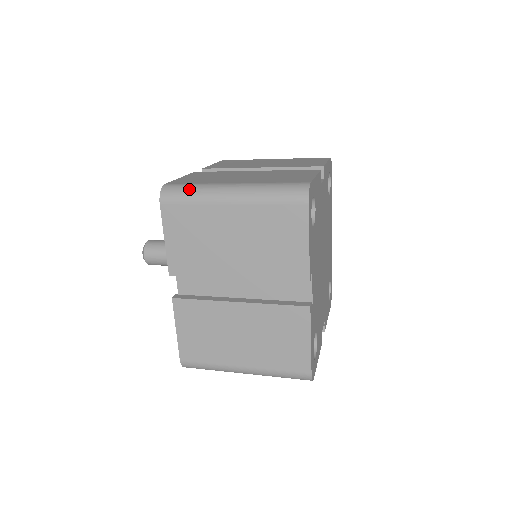
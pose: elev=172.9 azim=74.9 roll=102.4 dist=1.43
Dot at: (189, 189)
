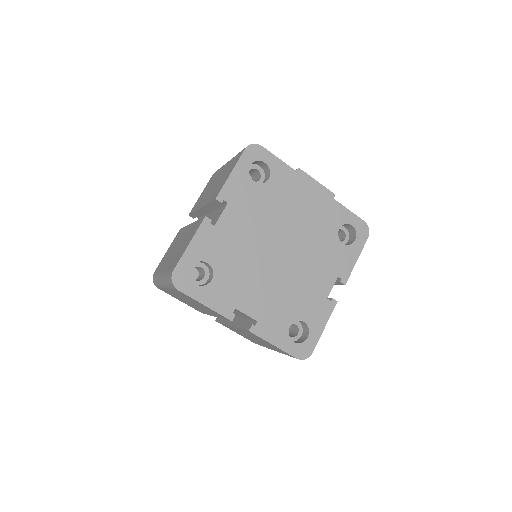
Dot at: (156, 280)
